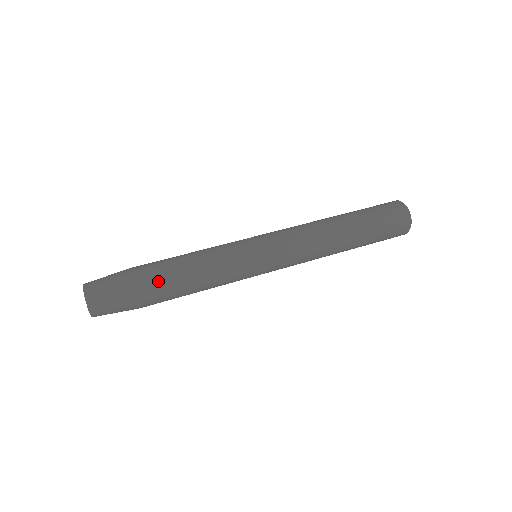
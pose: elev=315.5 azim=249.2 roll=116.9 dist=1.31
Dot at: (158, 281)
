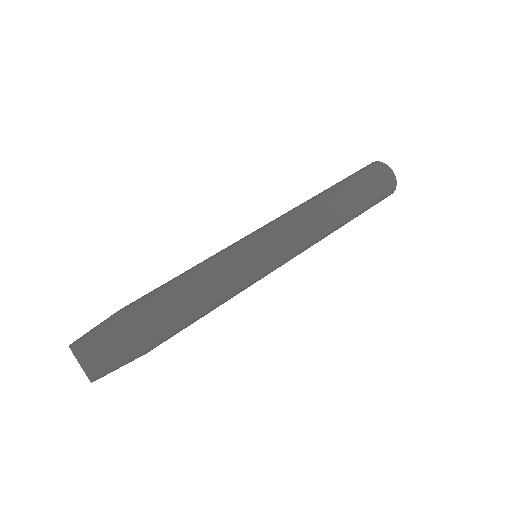
Dot at: (167, 324)
